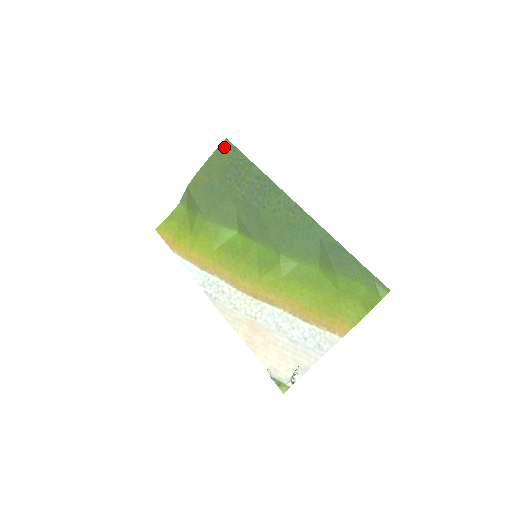
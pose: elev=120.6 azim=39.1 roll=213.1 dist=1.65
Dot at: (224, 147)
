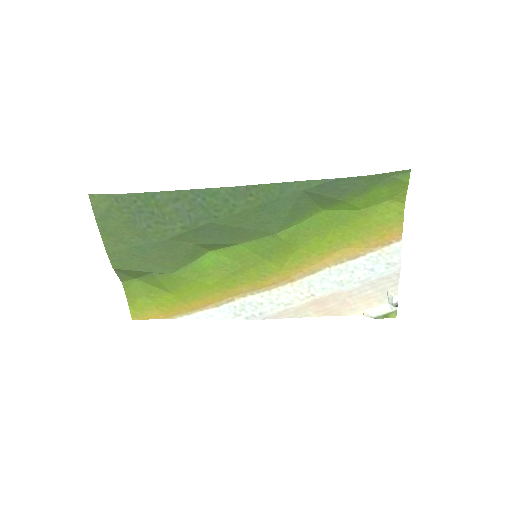
Dot at: (99, 206)
